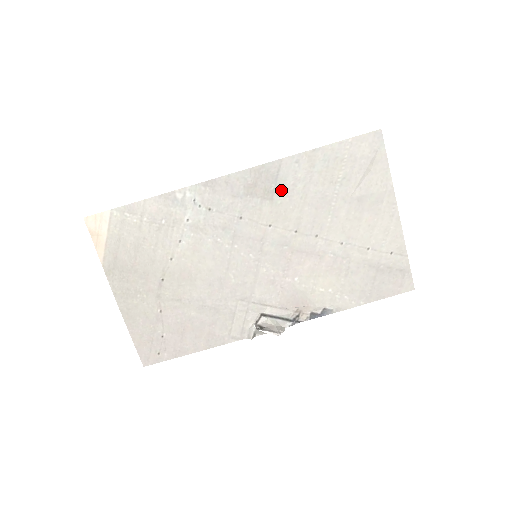
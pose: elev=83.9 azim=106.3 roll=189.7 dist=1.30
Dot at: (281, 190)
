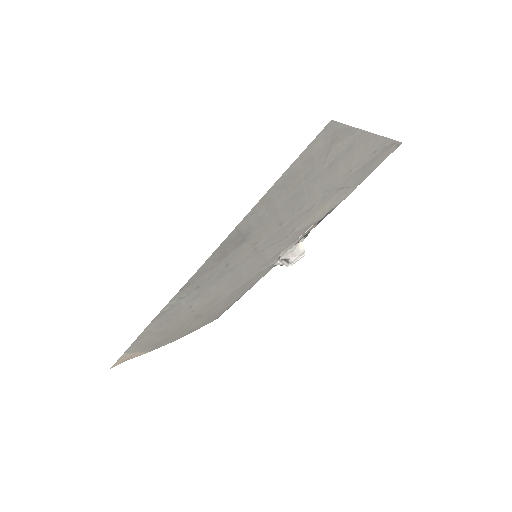
Dot at: (250, 232)
